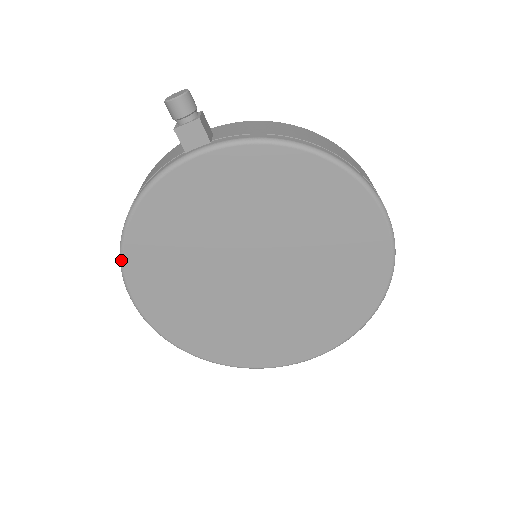
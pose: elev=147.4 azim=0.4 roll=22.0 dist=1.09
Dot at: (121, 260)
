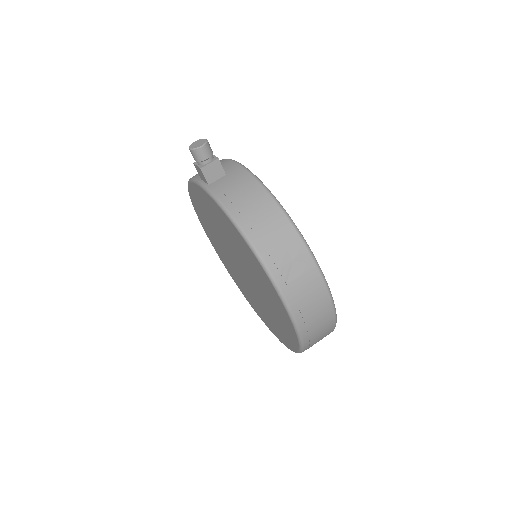
Dot at: (191, 201)
